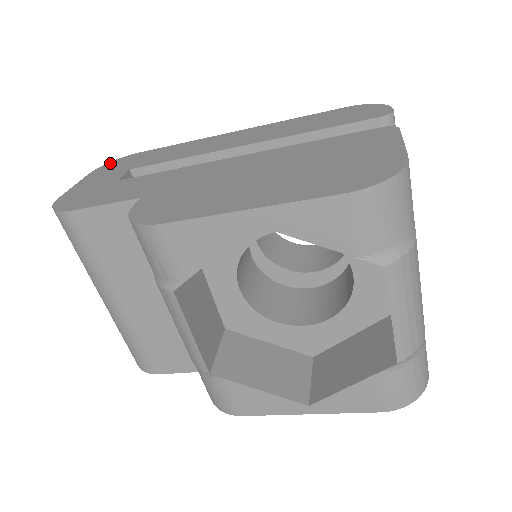
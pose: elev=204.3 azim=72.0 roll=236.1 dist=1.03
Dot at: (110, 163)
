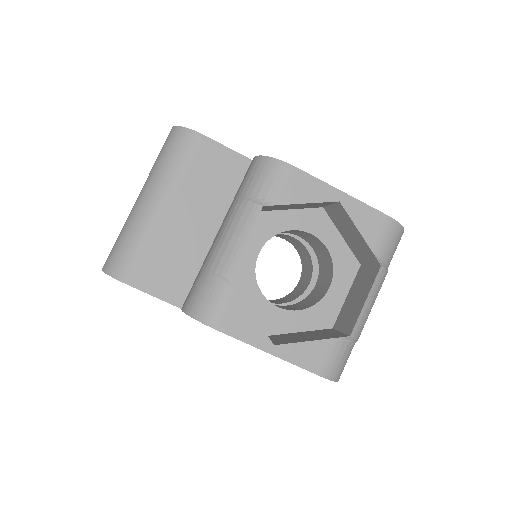
Dot at: occluded
